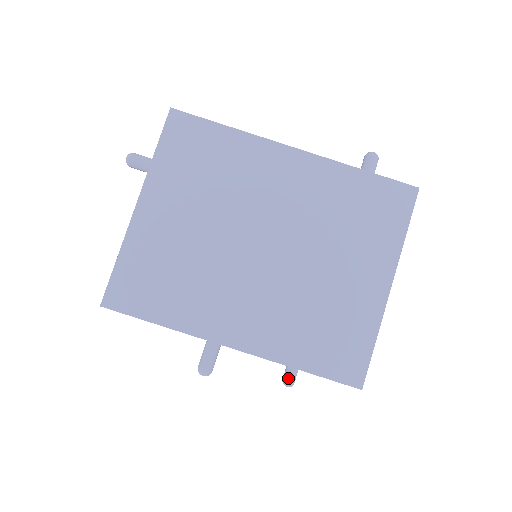
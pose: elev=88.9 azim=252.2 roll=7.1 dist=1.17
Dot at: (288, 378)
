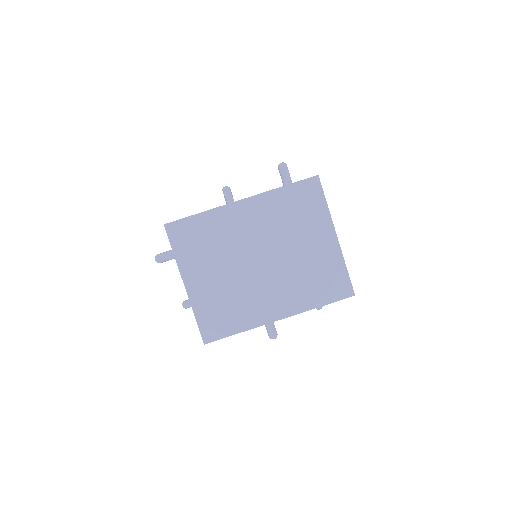
Dot at: occluded
